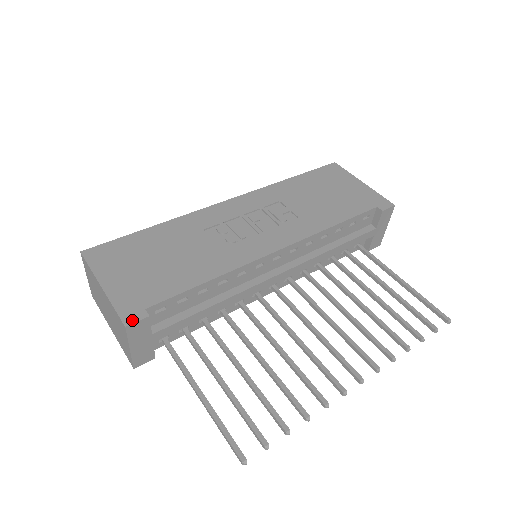
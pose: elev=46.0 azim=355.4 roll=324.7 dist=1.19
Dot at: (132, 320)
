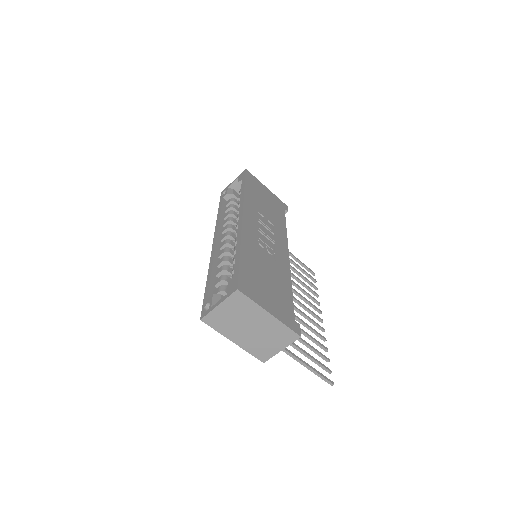
Dot at: (299, 331)
